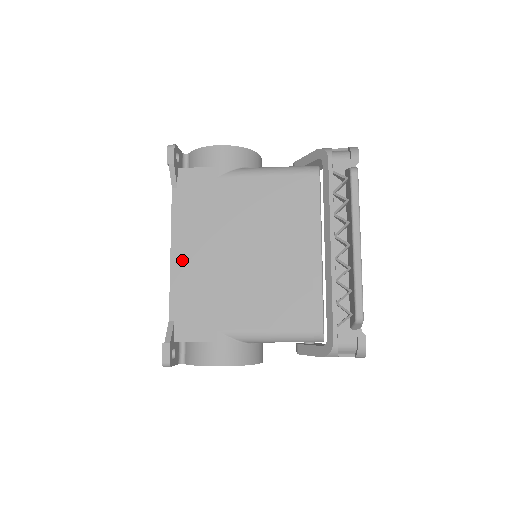
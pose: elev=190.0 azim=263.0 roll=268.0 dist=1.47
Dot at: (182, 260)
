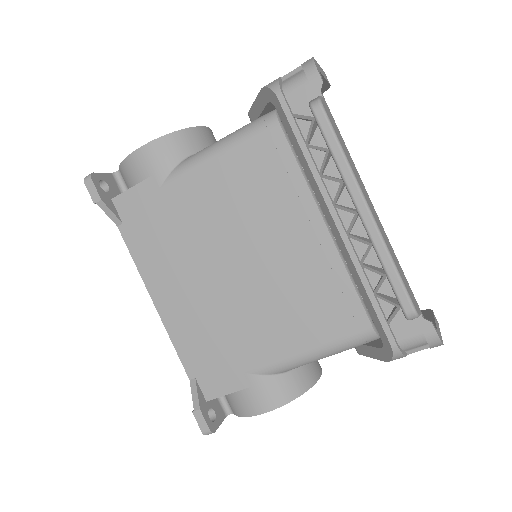
Dot at: (170, 307)
